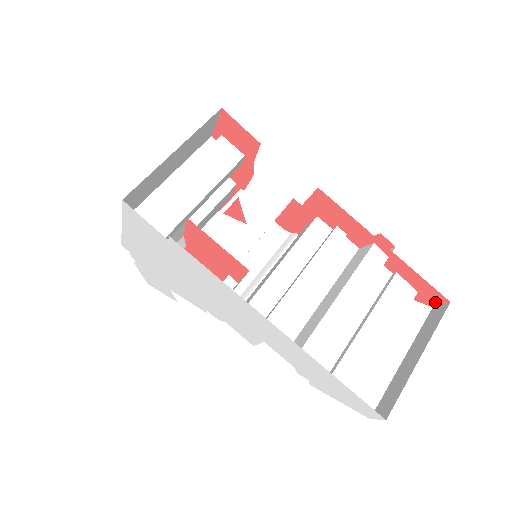
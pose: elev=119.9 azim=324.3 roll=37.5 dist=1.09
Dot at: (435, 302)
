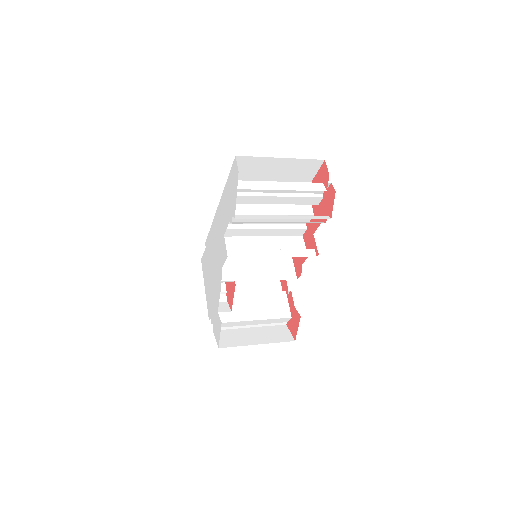
Dot at: (326, 172)
